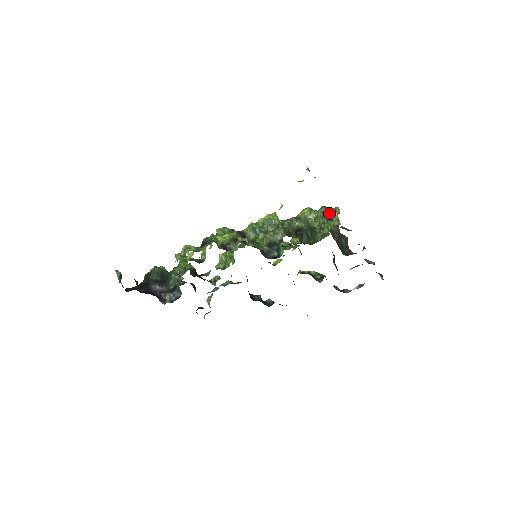
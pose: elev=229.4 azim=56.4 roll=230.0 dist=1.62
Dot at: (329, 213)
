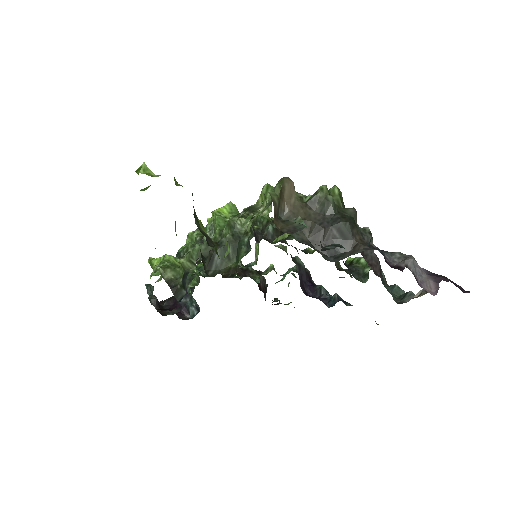
Dot at: occluded
